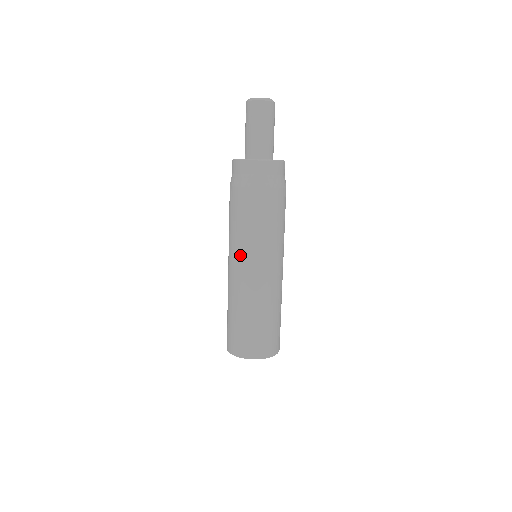
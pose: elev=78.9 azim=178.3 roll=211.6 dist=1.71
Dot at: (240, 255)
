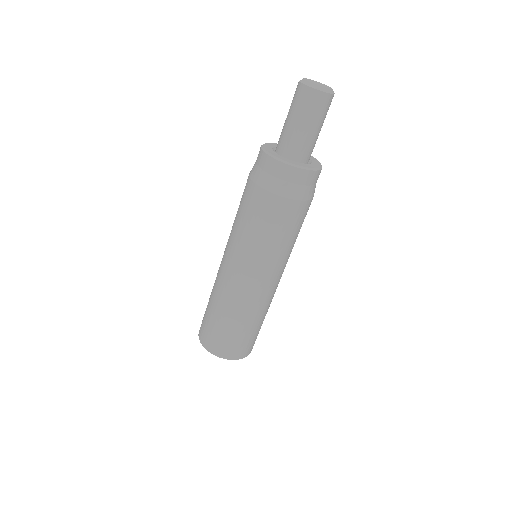
Dot at: (233, 254)
